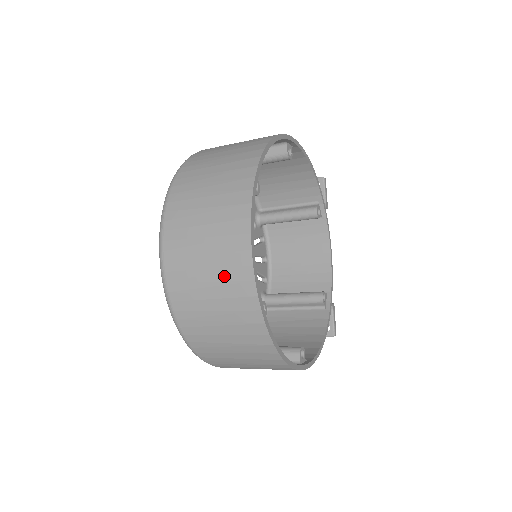
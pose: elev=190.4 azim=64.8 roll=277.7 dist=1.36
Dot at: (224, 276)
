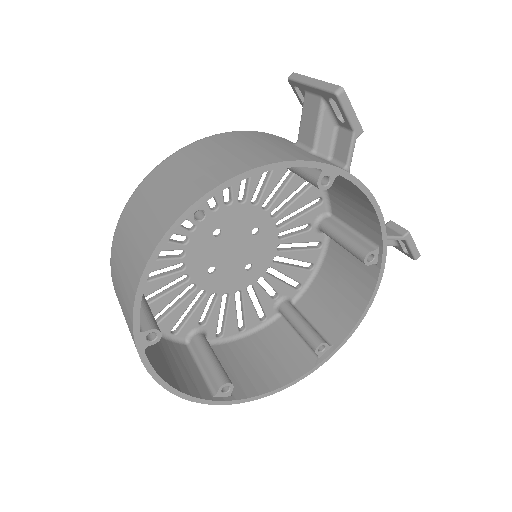
Dot at: occluded
